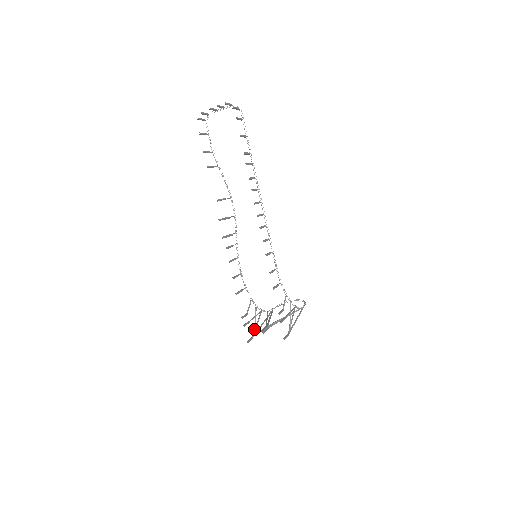
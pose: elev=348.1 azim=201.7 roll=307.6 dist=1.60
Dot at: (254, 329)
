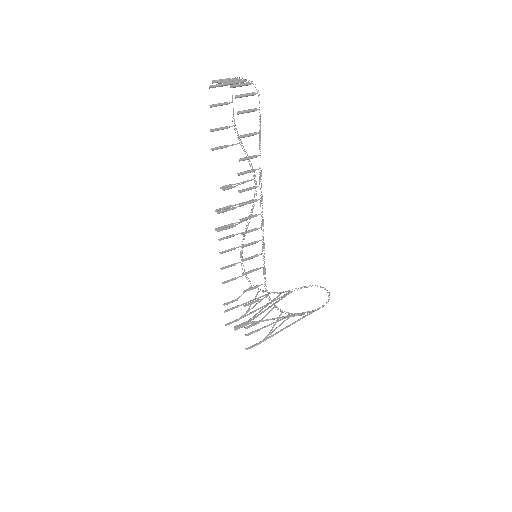
Dot at: (246, 311)
